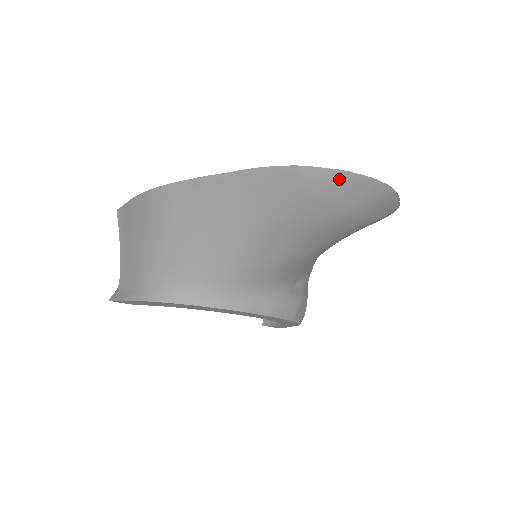
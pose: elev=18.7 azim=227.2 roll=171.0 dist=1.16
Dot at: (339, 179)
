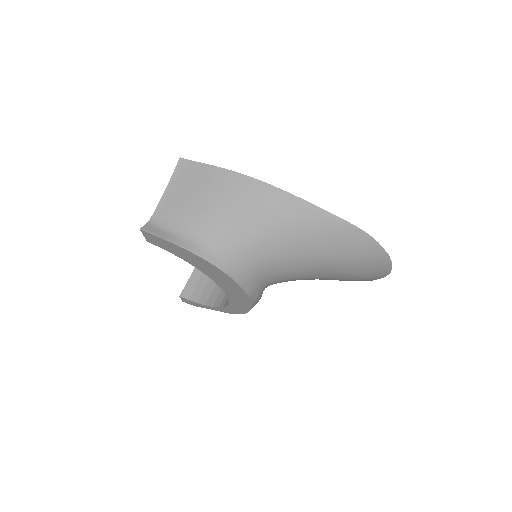
Dot at: (382, 258)
